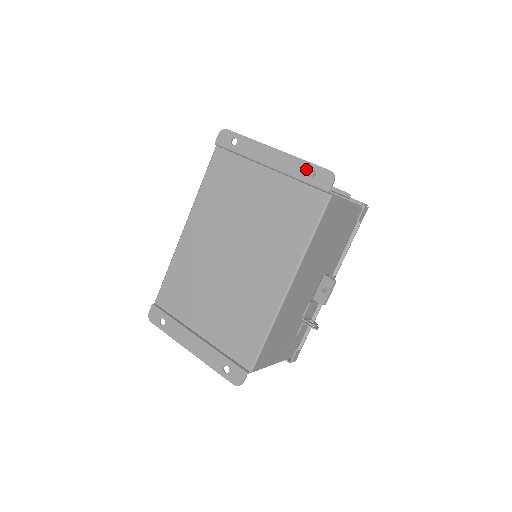
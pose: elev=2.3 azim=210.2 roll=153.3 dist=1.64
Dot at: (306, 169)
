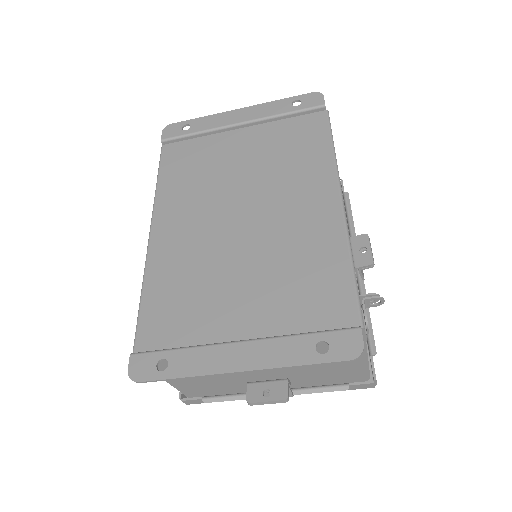
Dot at: (287, 103)
